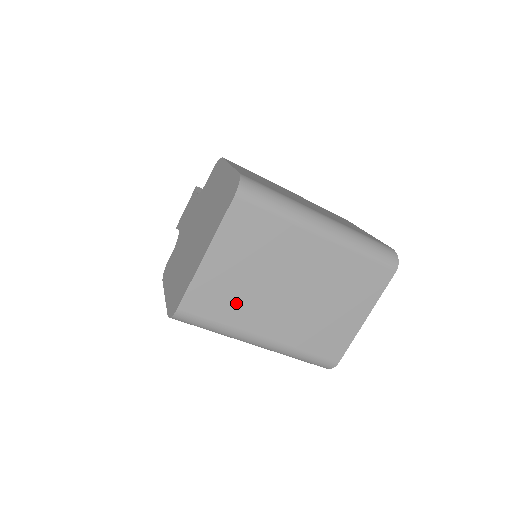
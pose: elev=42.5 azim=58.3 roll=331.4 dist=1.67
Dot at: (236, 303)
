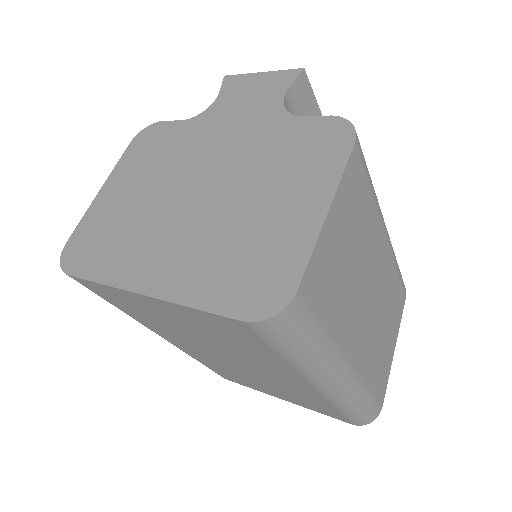
Dot at: (153, 321)
